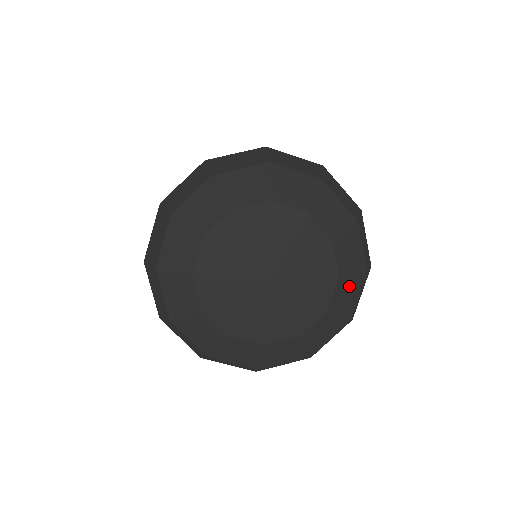
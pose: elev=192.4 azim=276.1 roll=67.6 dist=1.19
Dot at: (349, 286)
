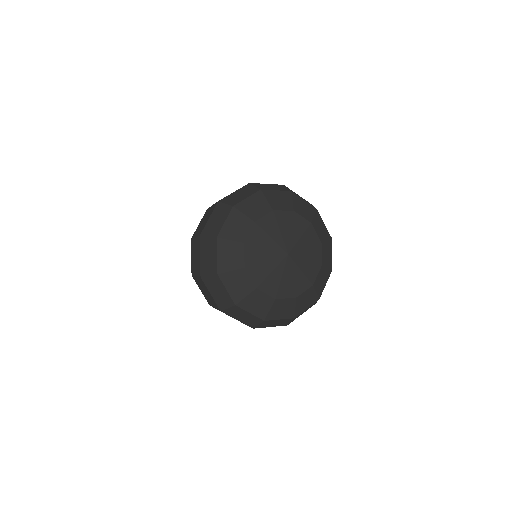
Dot at: (310, 296)
